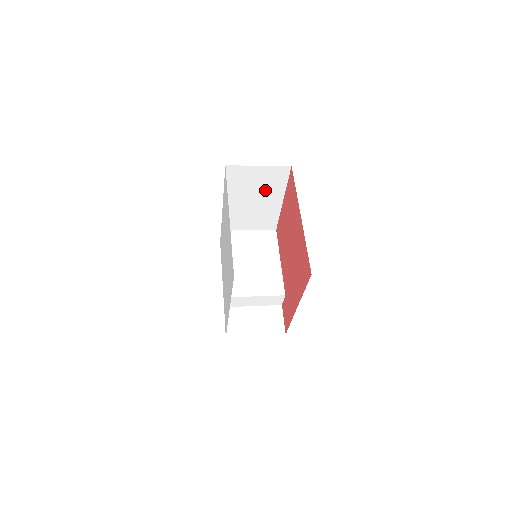
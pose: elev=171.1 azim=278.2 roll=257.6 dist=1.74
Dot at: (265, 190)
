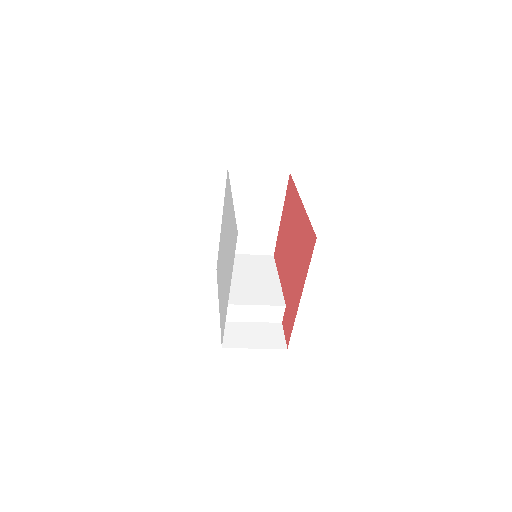
Dot at: (264, 201)
